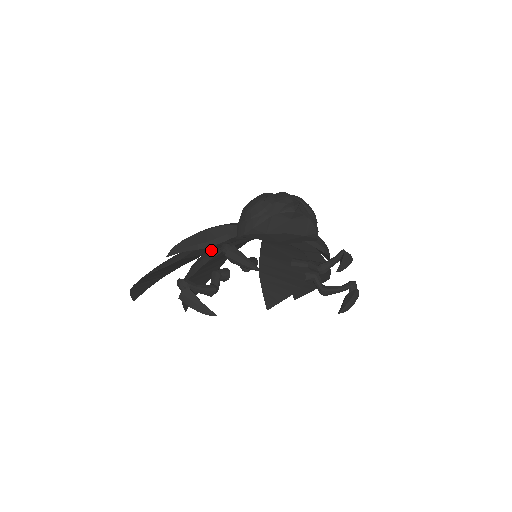
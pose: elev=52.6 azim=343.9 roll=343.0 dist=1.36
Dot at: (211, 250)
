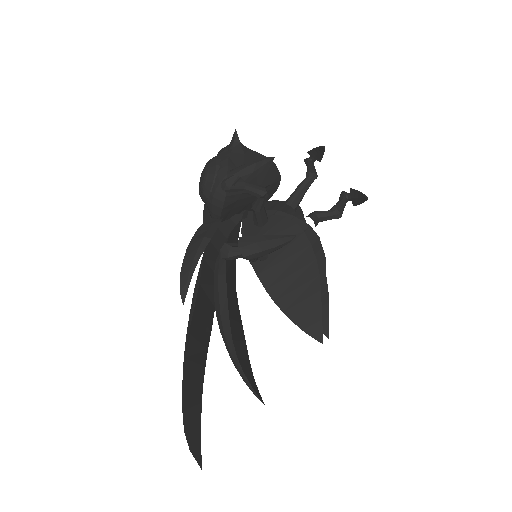
Dot at: (215, 264)
